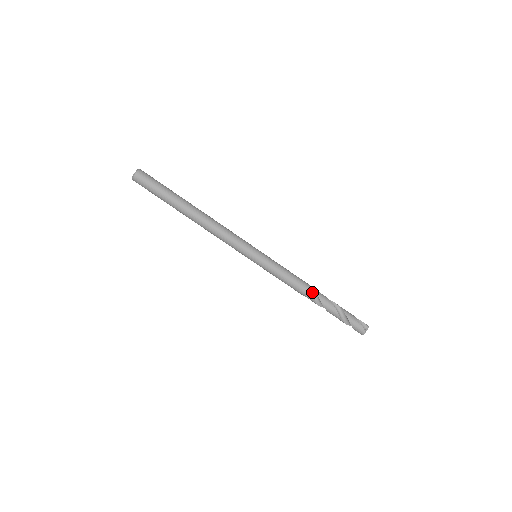
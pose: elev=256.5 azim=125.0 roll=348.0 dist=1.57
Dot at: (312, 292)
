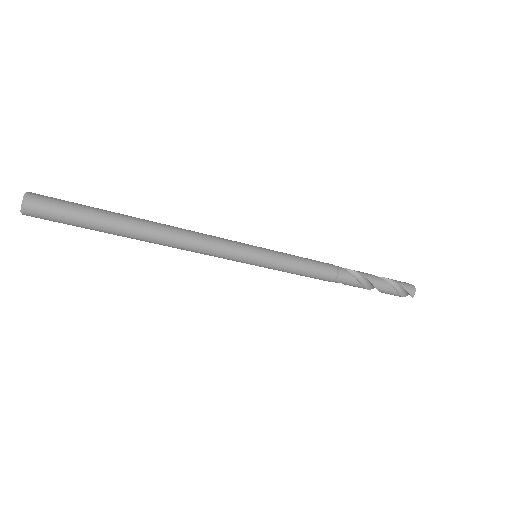
Dot at: occluded
